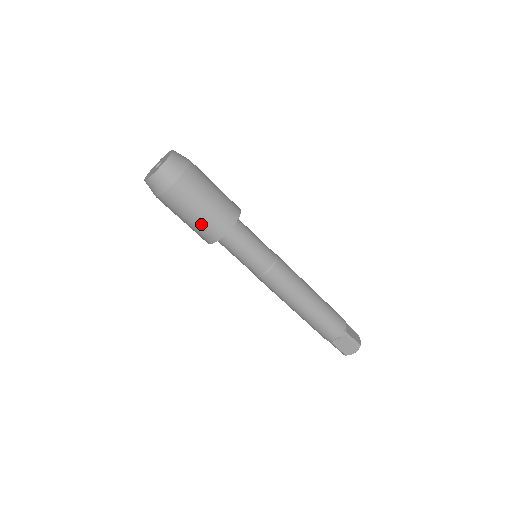
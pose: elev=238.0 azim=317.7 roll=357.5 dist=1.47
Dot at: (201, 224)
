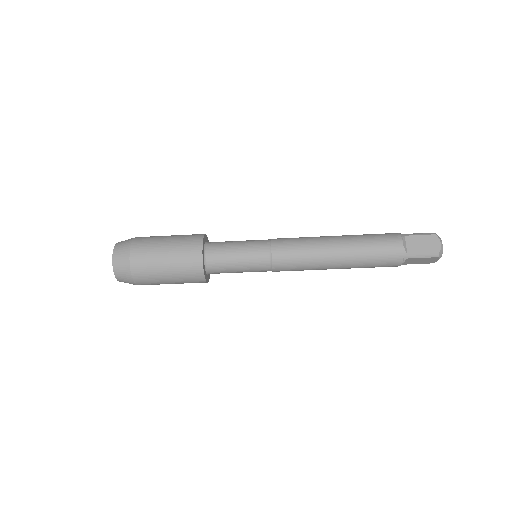
Dot at: (183, 283)
